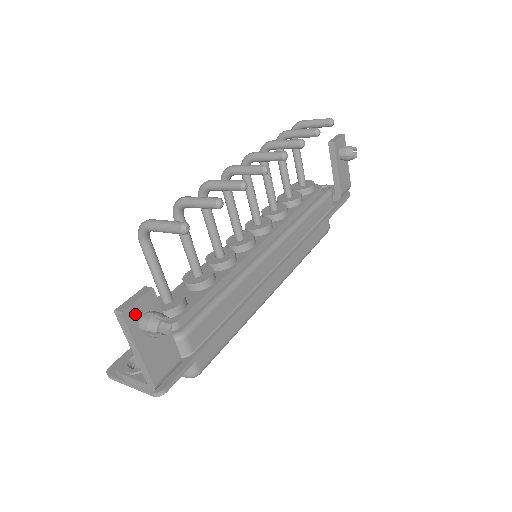
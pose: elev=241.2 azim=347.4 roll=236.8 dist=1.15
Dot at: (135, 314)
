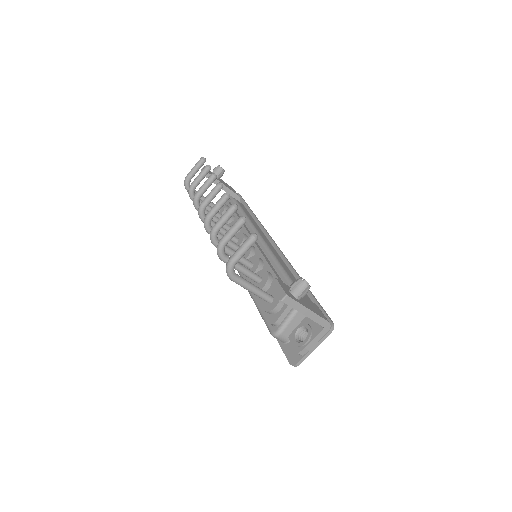
Dot at: (288, 293)
